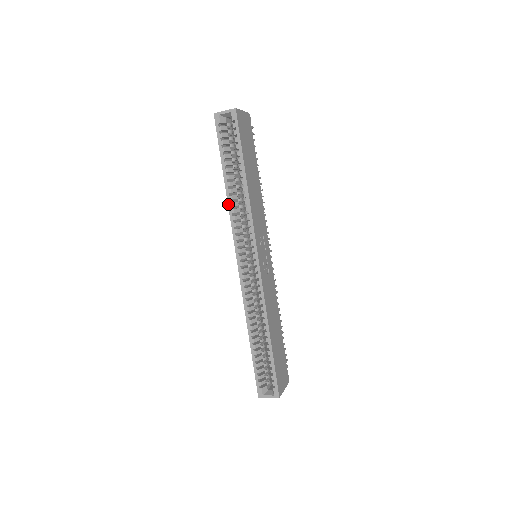
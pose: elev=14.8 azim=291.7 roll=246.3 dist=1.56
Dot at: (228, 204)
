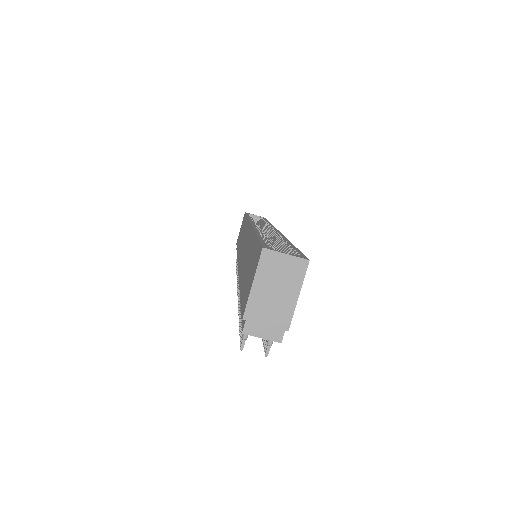
Dot at: occluded
